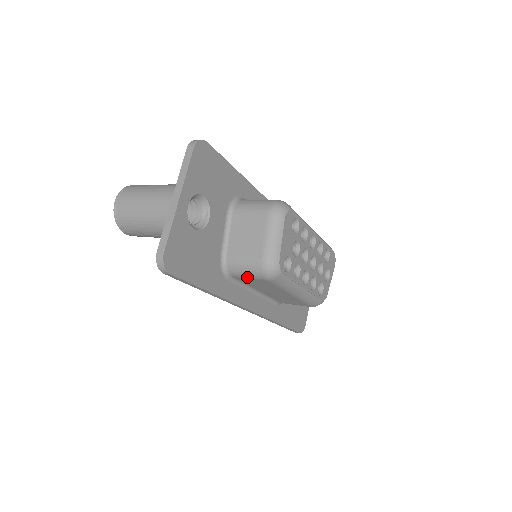
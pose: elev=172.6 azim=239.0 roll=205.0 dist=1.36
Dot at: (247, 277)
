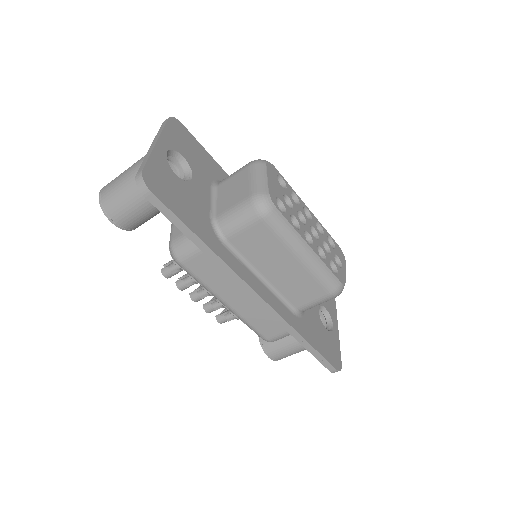
Dot at: (241, 229)
